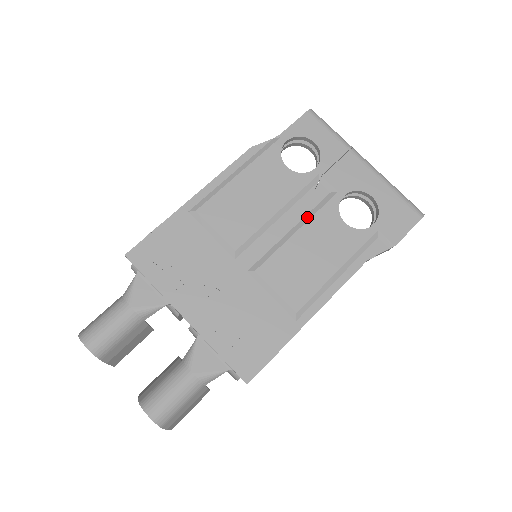
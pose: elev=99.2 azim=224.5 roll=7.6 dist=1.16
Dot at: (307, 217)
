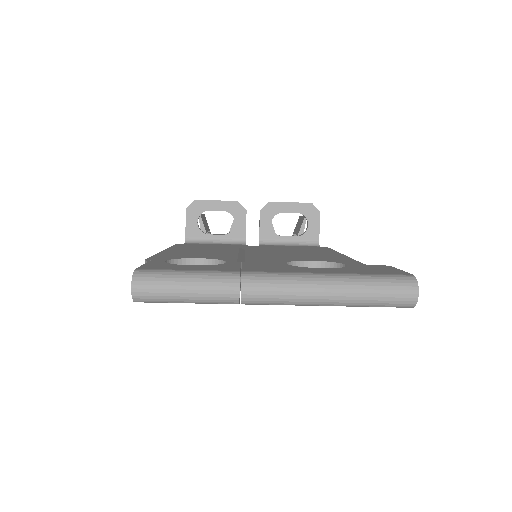
Dot at: occluded
